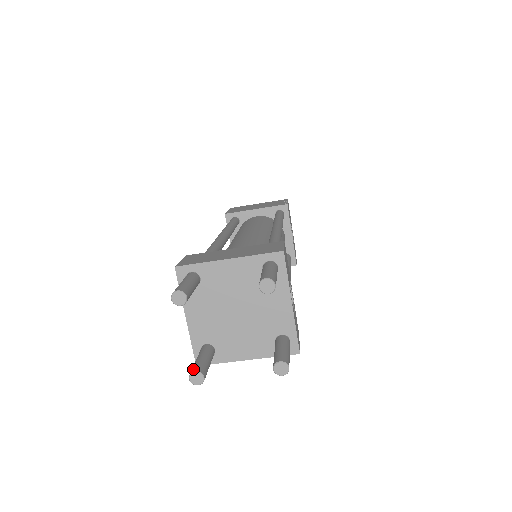
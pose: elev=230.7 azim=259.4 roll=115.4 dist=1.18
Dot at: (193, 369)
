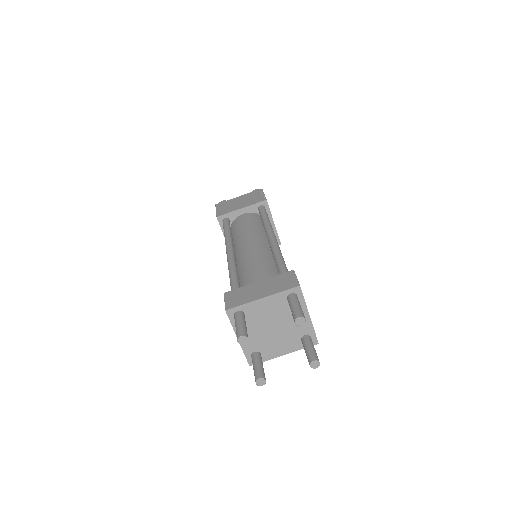
Dot at: (257, 377)
